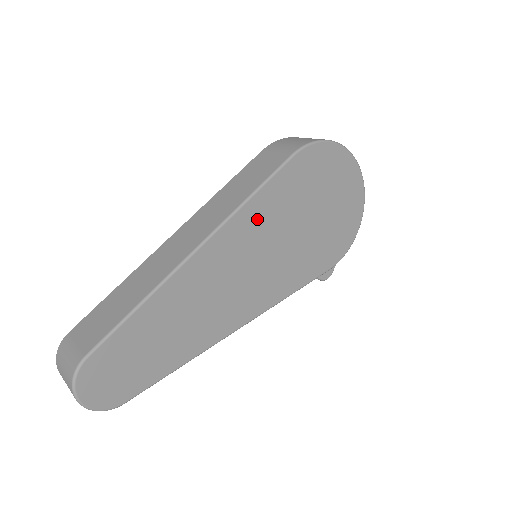
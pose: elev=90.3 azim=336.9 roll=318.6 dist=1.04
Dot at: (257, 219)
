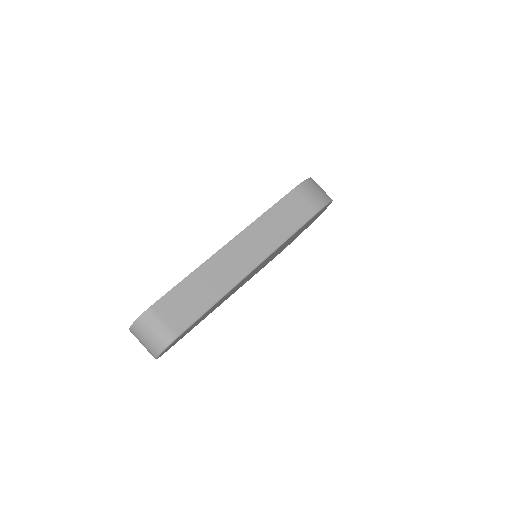
Dot at: occluded
